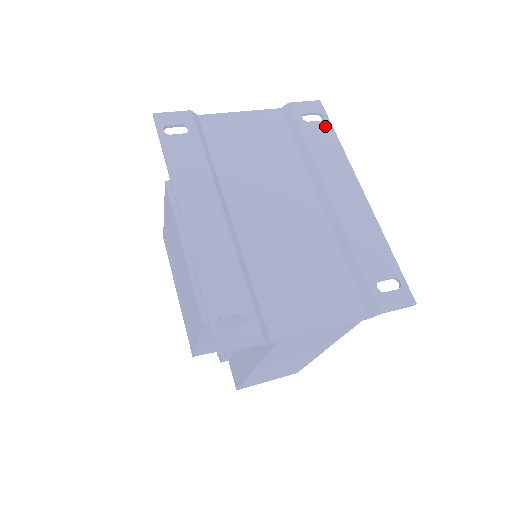
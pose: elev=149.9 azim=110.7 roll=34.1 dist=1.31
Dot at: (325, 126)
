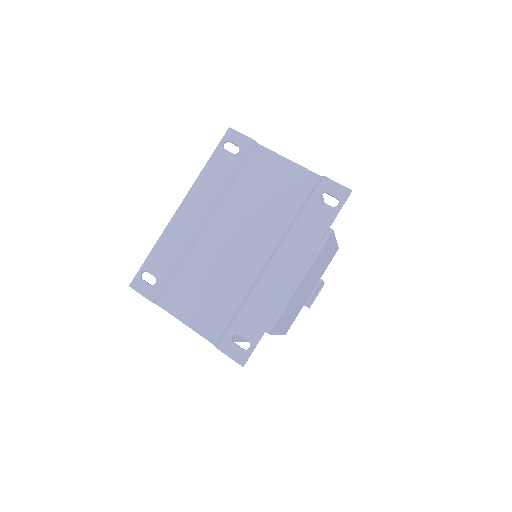
Dot at: (330, 213)
